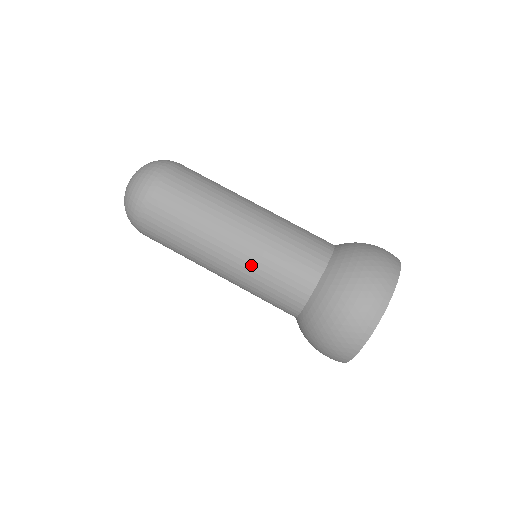
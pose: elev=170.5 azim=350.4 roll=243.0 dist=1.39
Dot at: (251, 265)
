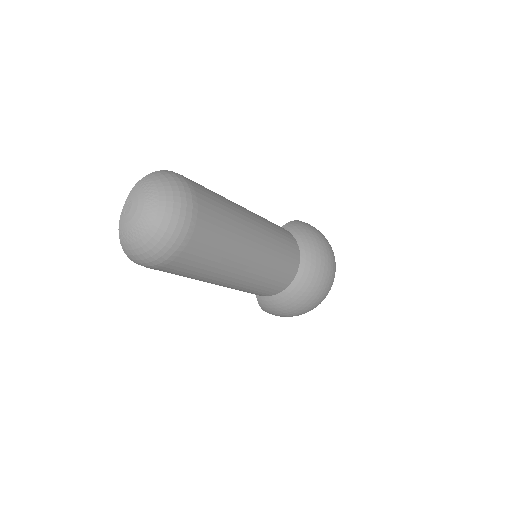
Dot at: (266, 267)
